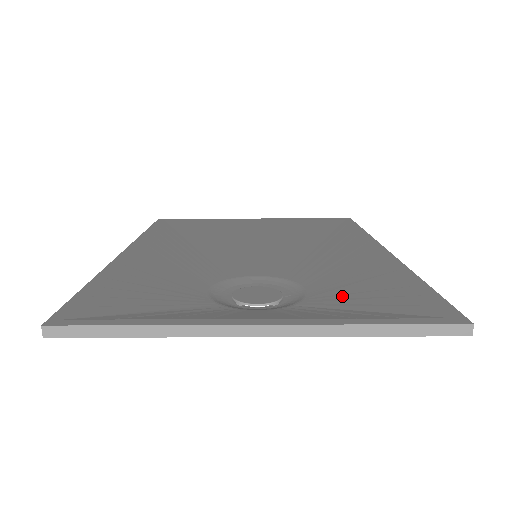
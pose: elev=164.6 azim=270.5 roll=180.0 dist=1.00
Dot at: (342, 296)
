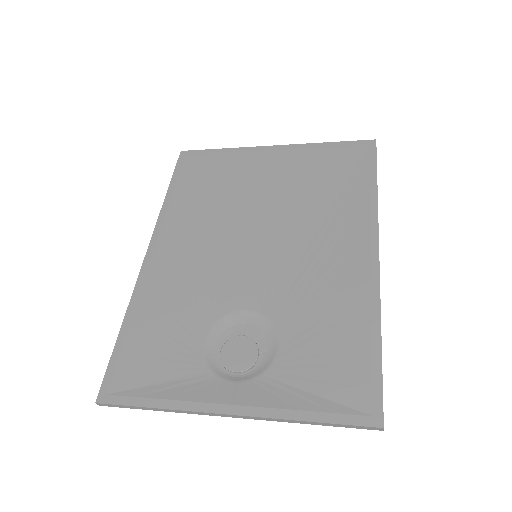
Dot at: (303, 361)
